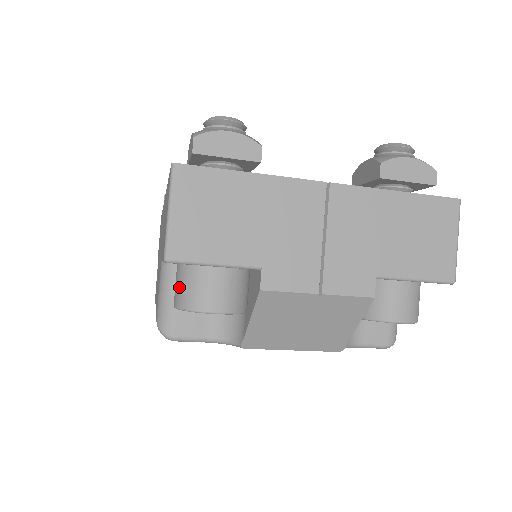
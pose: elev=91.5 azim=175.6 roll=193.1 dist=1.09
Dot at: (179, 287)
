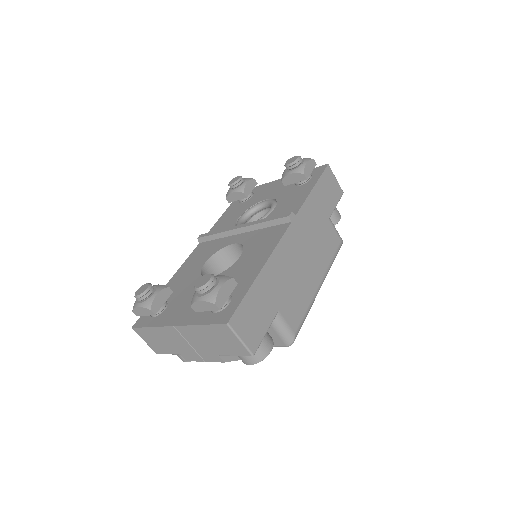
Dot at: occluded
